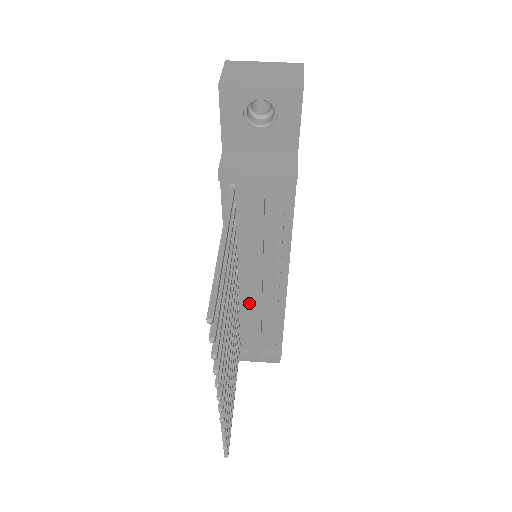
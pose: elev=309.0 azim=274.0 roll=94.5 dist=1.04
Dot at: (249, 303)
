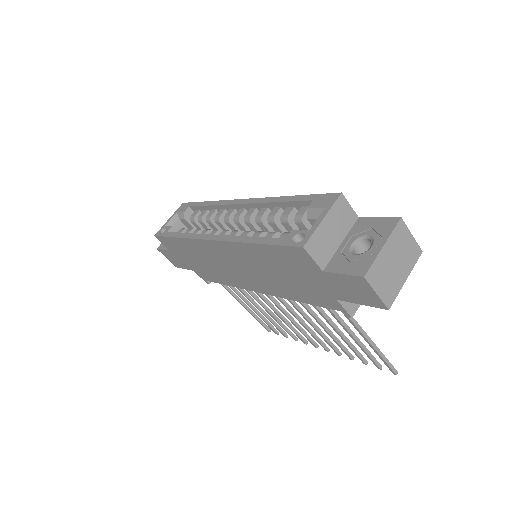
Dot at: occluded
